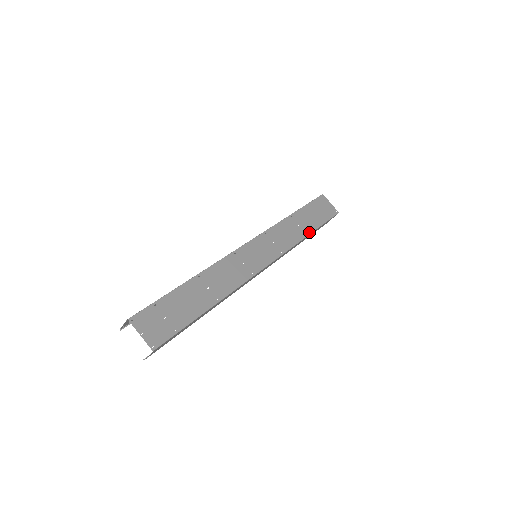
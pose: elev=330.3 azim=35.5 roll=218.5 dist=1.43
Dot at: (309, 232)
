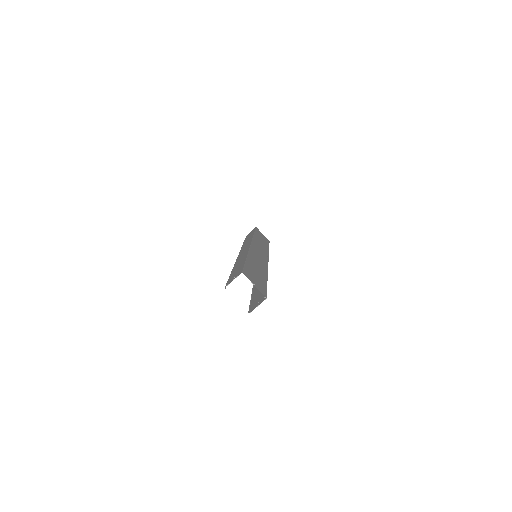
Dot at: (268, 248)
